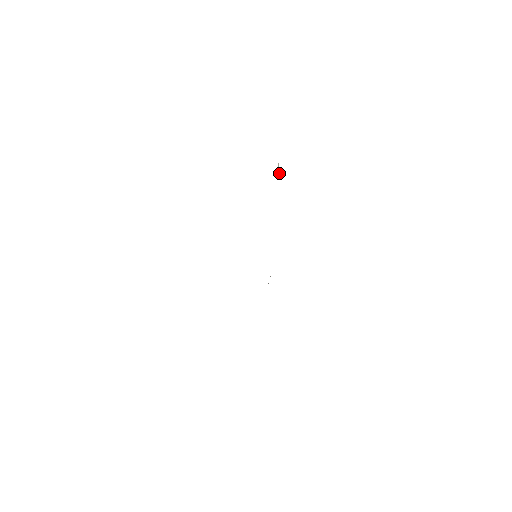
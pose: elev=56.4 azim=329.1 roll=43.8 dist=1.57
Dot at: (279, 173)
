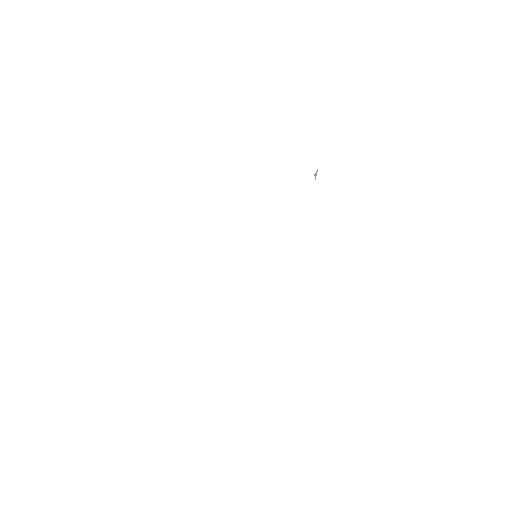
Dot at: occluded
